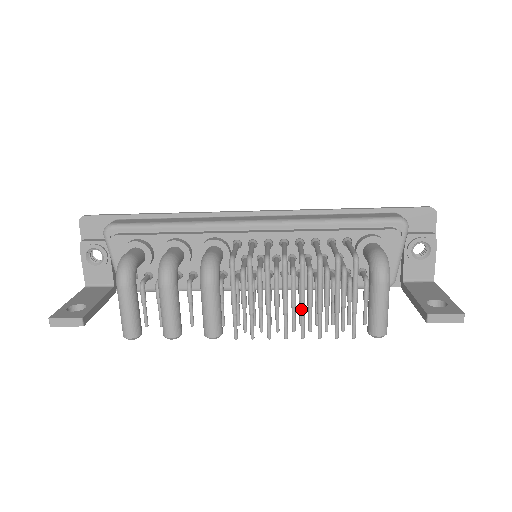
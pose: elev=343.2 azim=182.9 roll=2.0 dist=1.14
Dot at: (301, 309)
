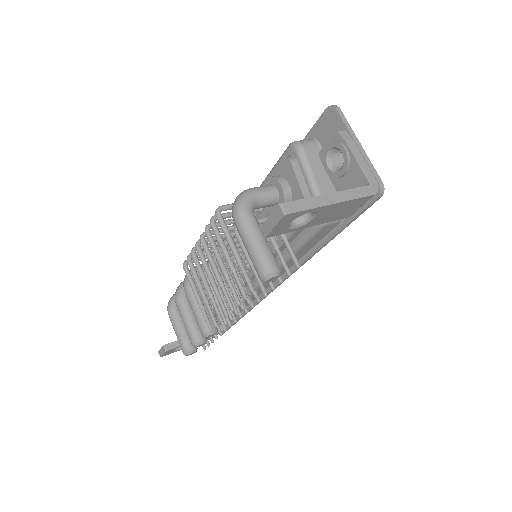
Dot at: (217, 281)
